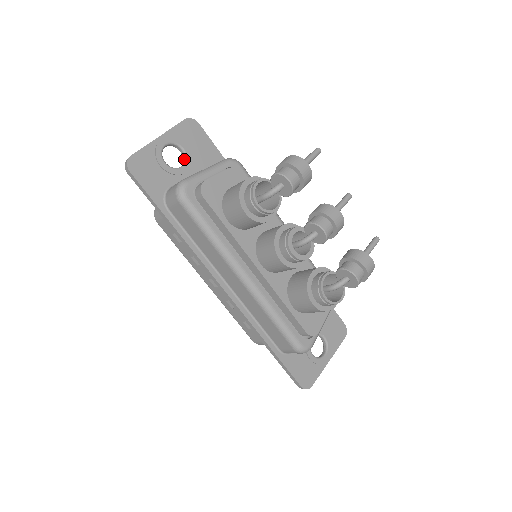
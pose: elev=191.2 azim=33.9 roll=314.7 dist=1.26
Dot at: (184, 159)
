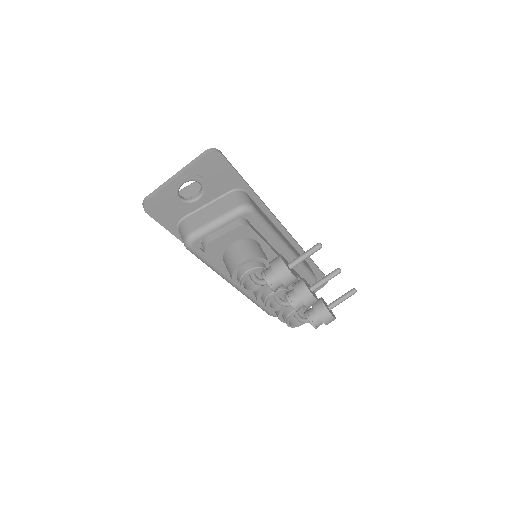
Dot at: (201, 190)
